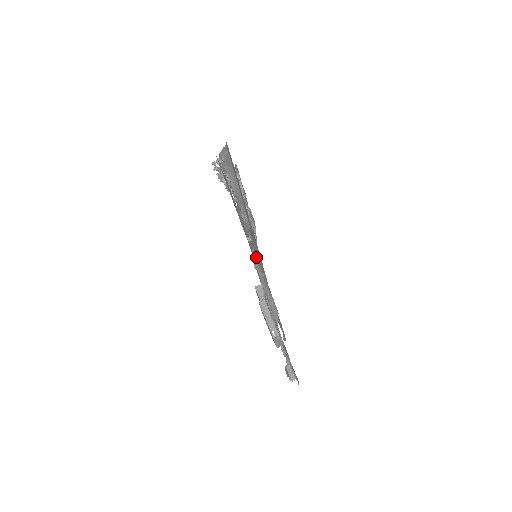
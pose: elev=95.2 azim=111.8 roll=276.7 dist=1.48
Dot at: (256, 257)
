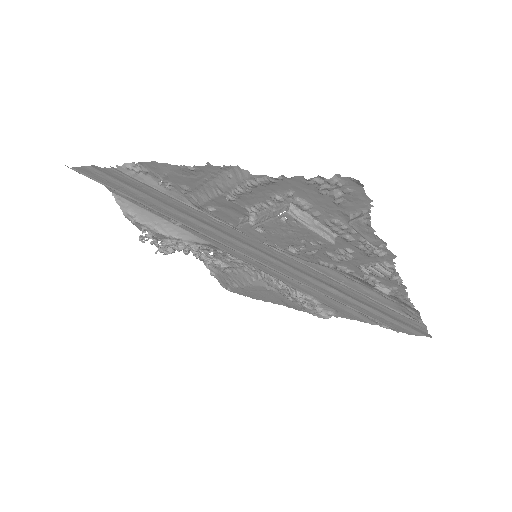
Dot at: (196, 196)
